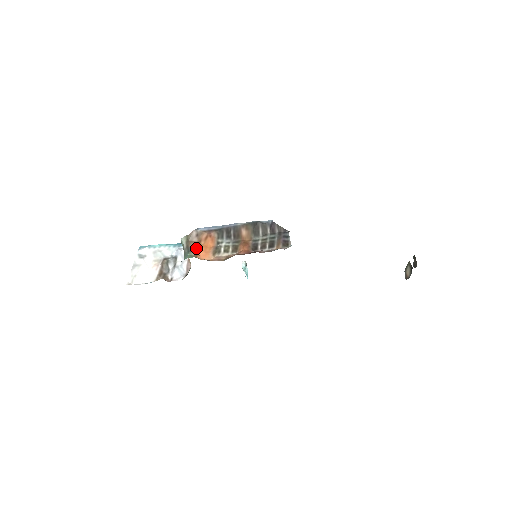
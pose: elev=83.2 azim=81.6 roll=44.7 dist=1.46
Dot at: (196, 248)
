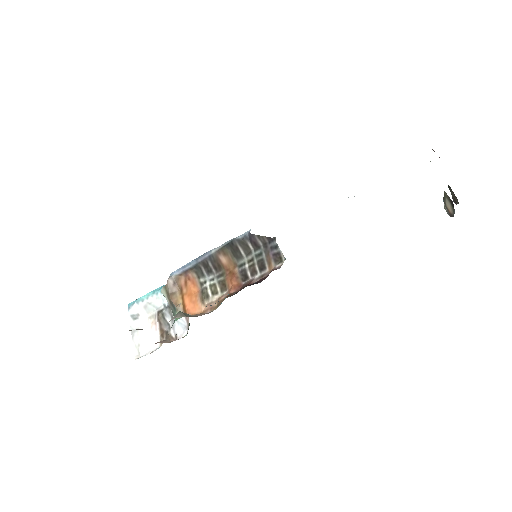
Dot at: (181, 301)
